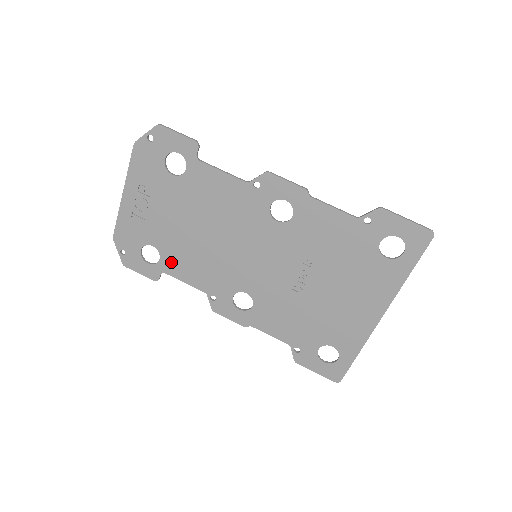
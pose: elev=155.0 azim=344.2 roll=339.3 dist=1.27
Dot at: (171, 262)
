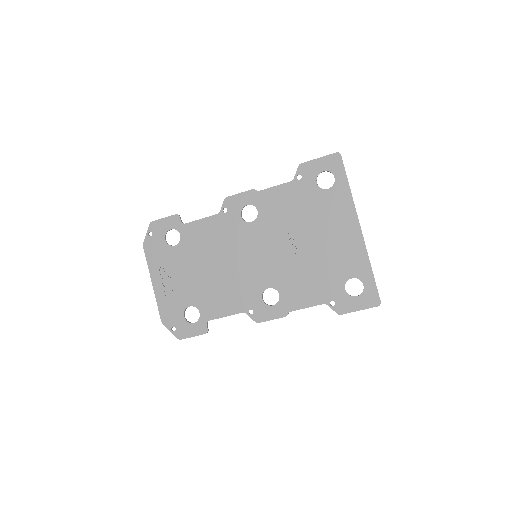
Dot at: (208, 308)
